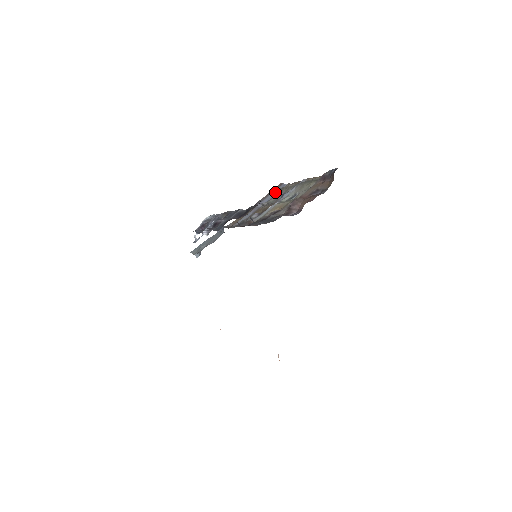
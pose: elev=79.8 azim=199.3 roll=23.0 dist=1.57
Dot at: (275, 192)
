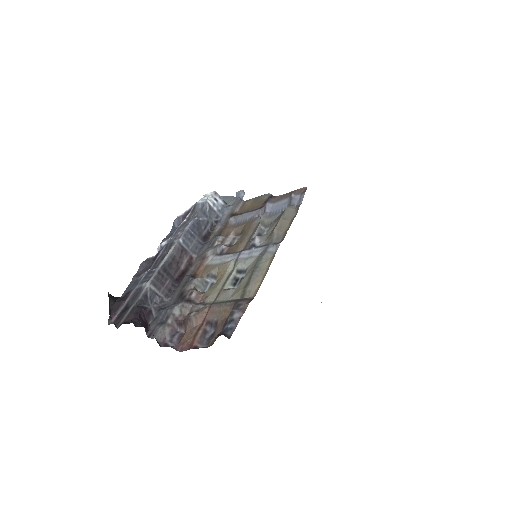
Dot at: (287, 203)
